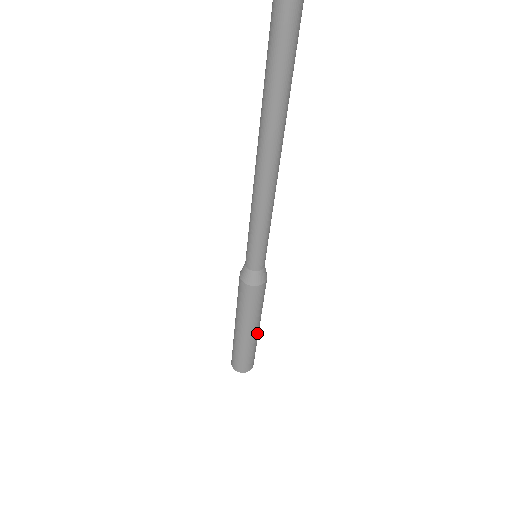
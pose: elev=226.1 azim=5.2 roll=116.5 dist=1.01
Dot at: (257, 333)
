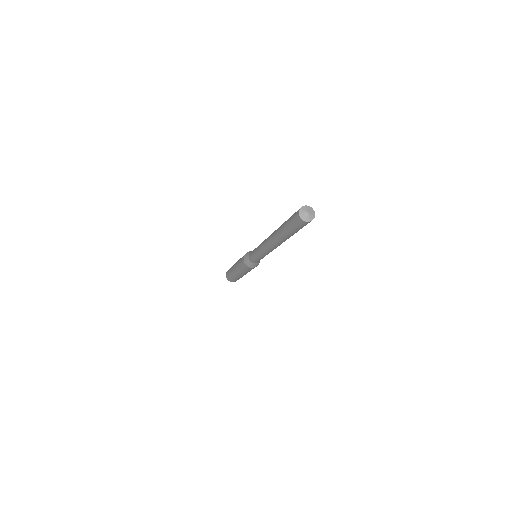
Dot at: occluded
